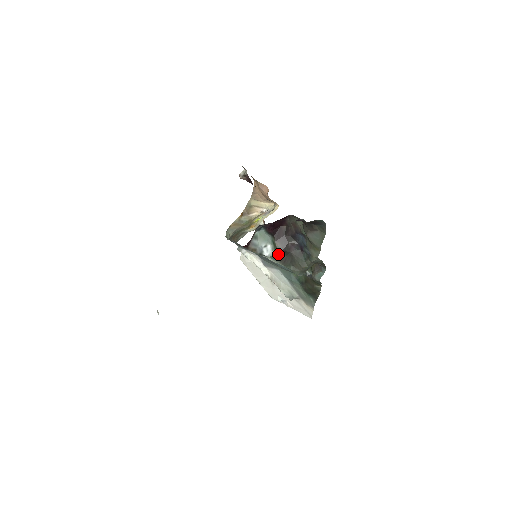
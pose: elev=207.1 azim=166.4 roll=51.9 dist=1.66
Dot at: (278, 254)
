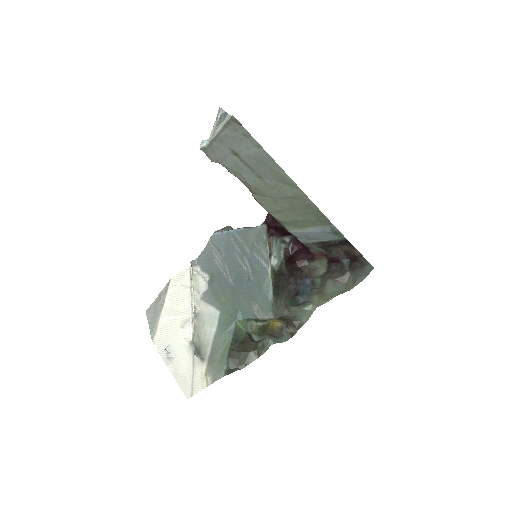
Dot at: (278, 274)
